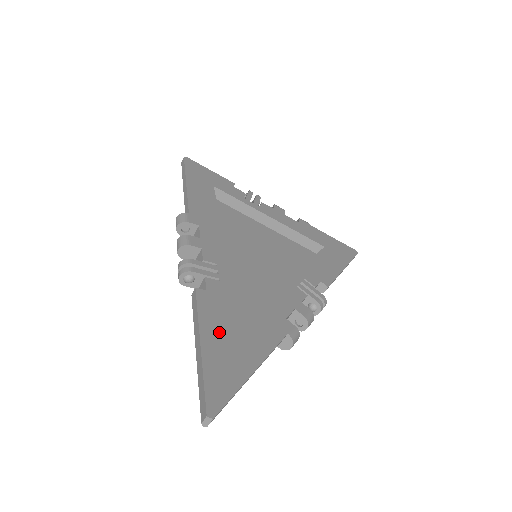
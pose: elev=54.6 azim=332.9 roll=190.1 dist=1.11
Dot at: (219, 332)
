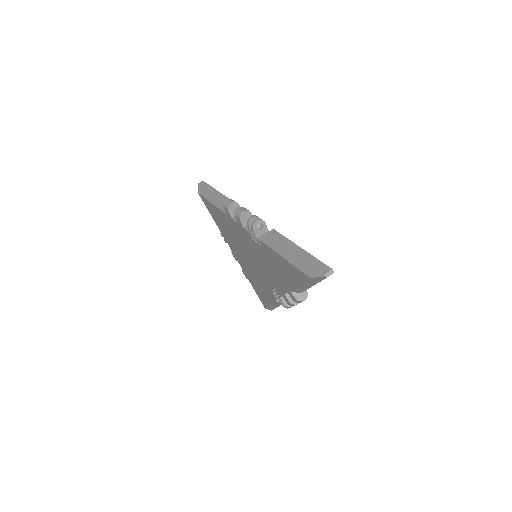
Dot at: occluded
